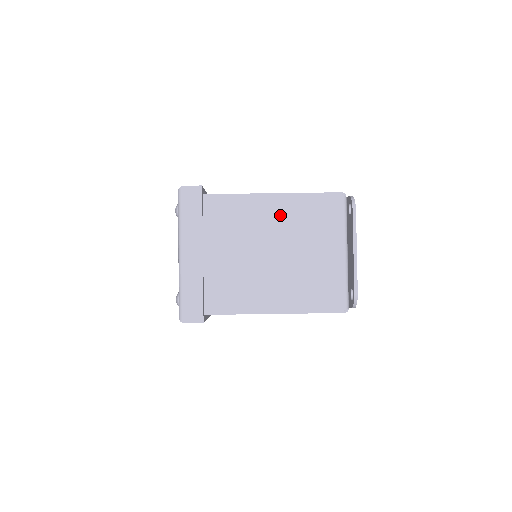
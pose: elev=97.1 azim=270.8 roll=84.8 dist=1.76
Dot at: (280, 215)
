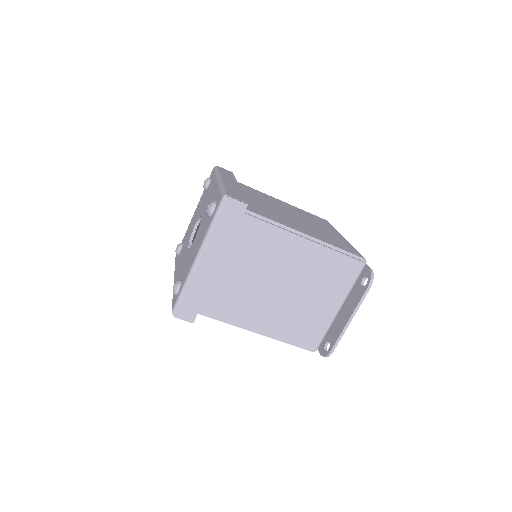
Dot at: (303, 258)
